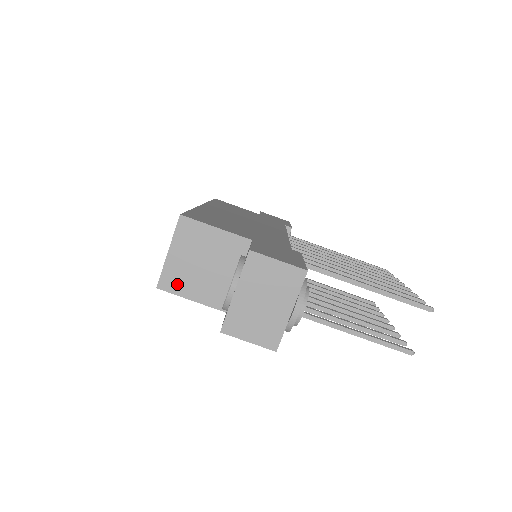
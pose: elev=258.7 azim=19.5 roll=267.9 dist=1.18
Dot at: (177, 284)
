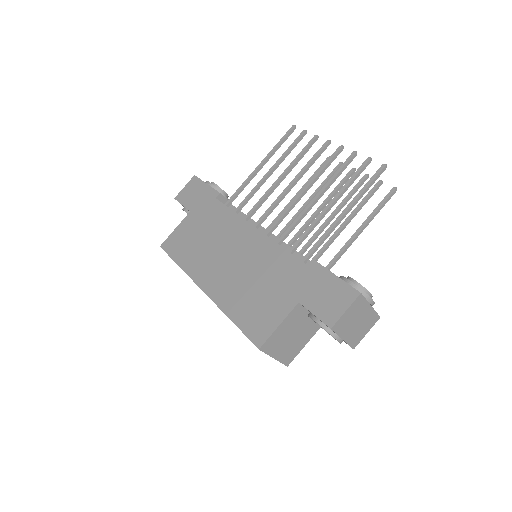
Dot at: (293, 354)
